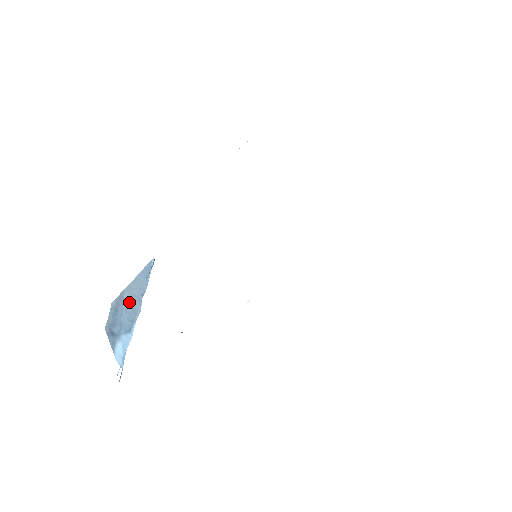
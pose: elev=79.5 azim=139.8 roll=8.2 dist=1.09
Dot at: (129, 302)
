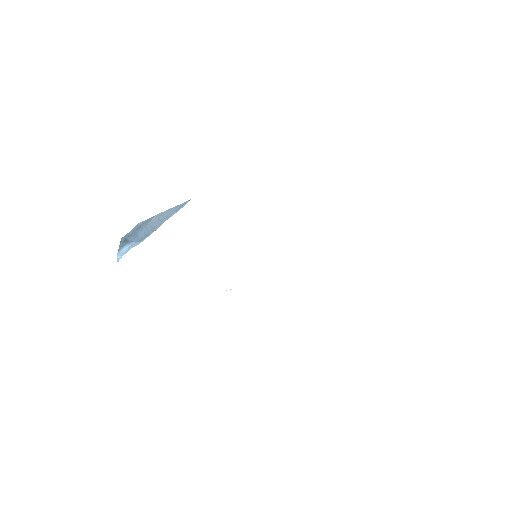
Dot at: (153, 223)
